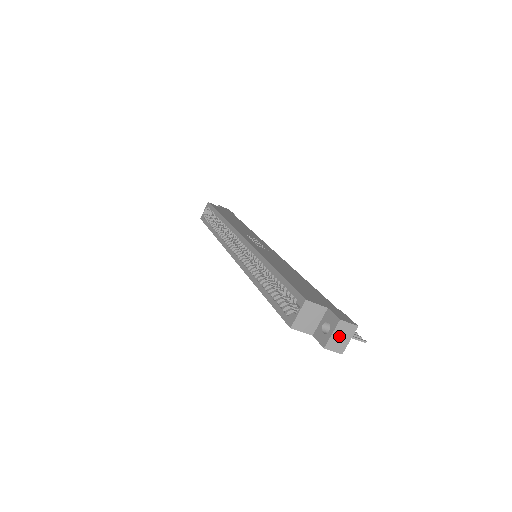
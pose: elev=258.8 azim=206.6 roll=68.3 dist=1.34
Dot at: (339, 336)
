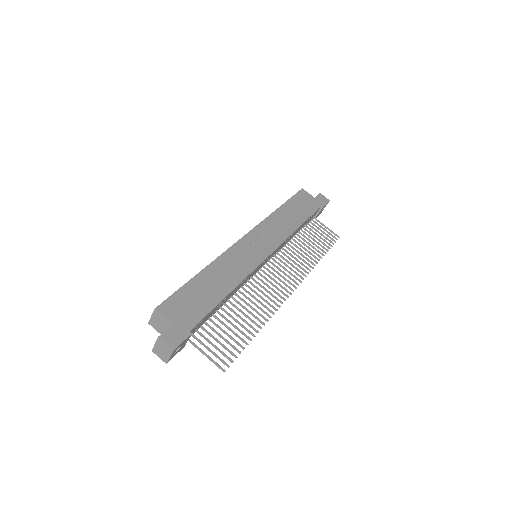
Dot at: (161, 349)
